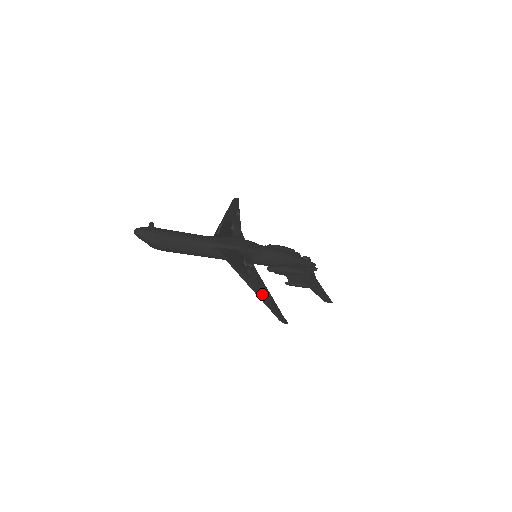
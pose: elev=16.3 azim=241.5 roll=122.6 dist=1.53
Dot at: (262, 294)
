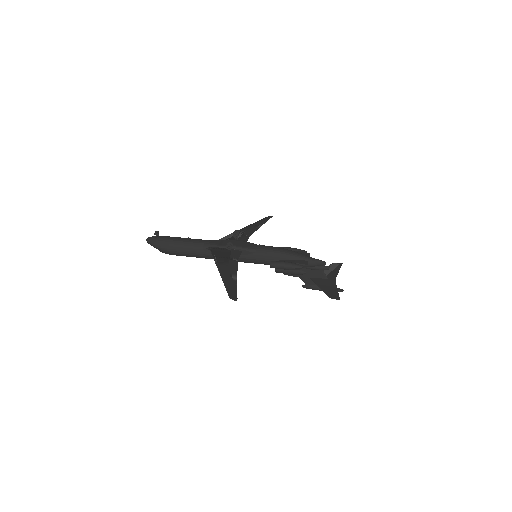
Dot at: (227, 278)
